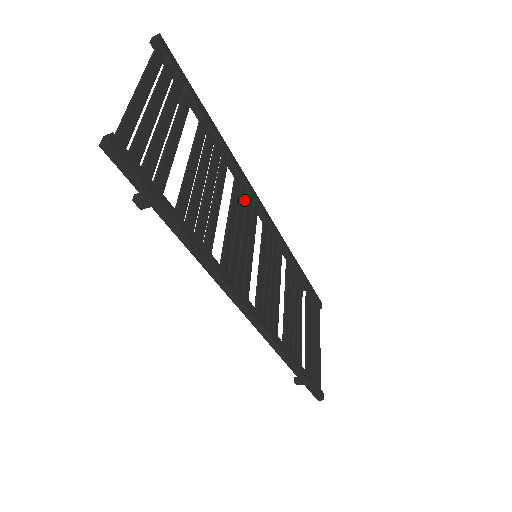
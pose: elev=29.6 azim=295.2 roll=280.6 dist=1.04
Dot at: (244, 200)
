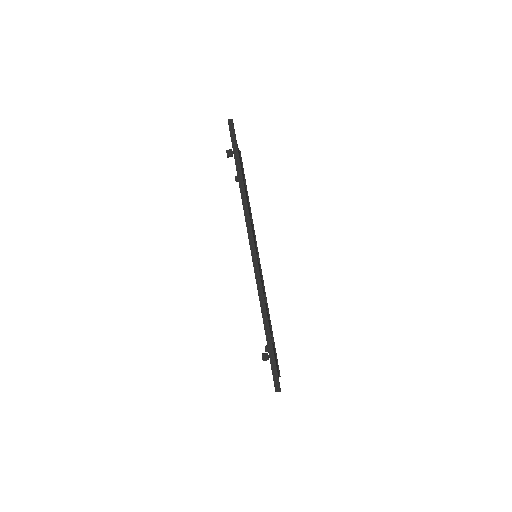
Dot at: occluded
